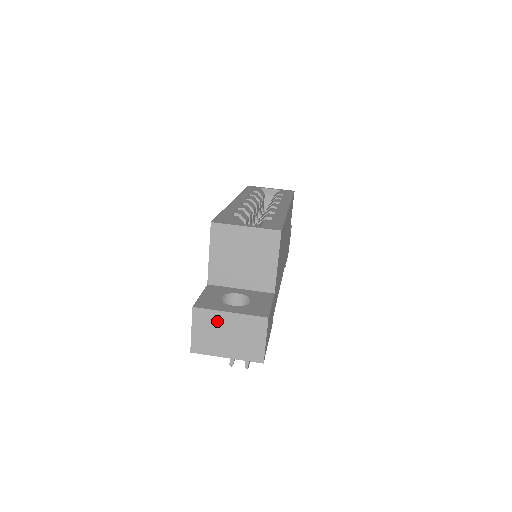
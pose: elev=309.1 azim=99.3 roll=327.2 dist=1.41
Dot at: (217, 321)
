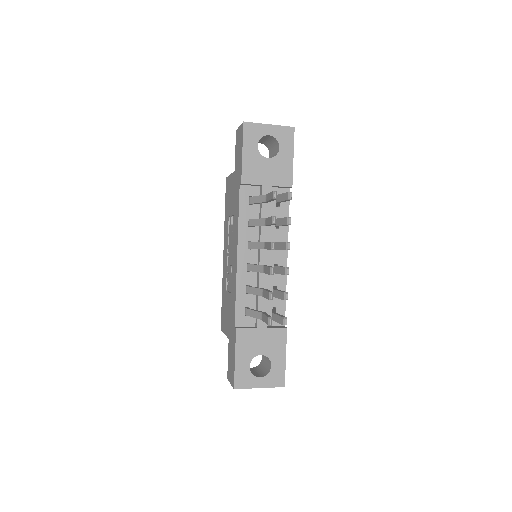
Dot at: occluded
